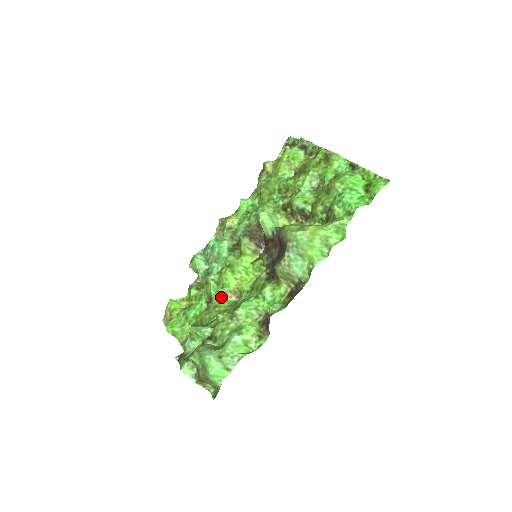
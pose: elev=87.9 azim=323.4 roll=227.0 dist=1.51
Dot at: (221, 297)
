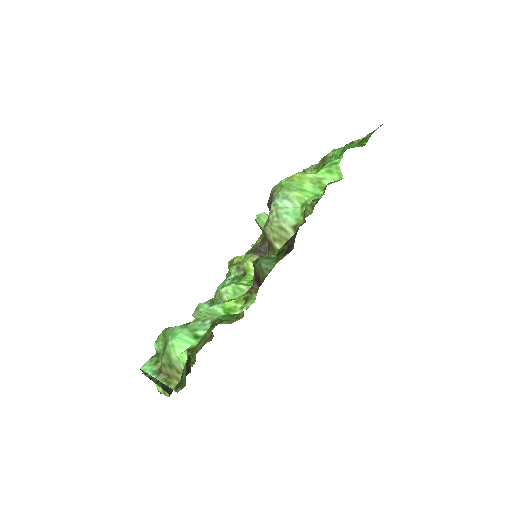
Dot at: occluded
